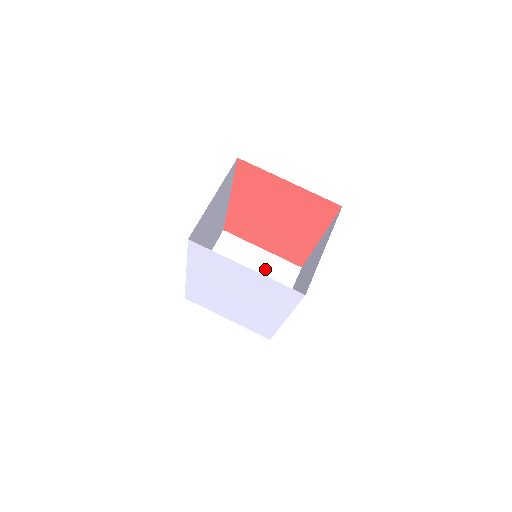
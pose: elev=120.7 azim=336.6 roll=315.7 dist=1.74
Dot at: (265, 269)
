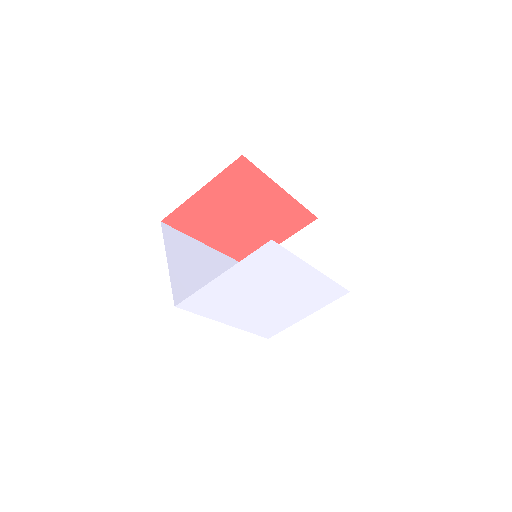
Dot at: (296, 253)
